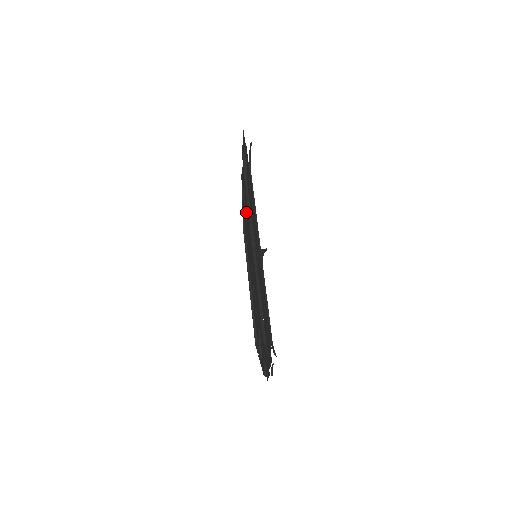
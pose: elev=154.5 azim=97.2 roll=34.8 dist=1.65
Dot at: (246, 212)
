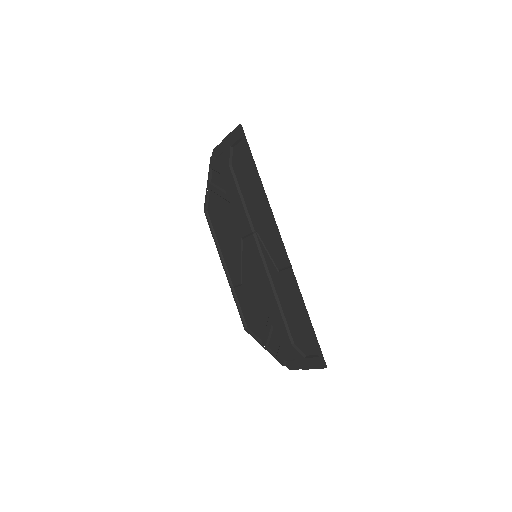
Dot at: (232, 206)
